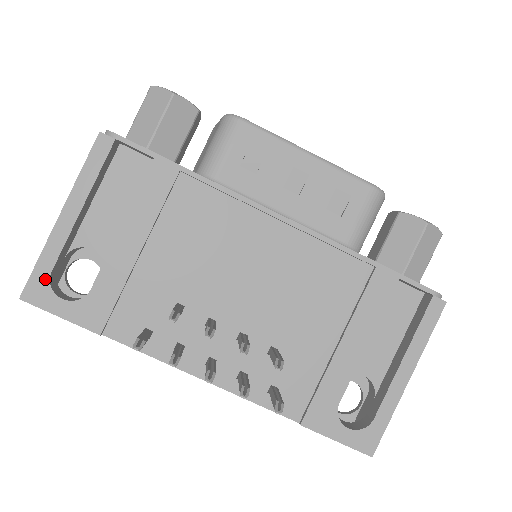
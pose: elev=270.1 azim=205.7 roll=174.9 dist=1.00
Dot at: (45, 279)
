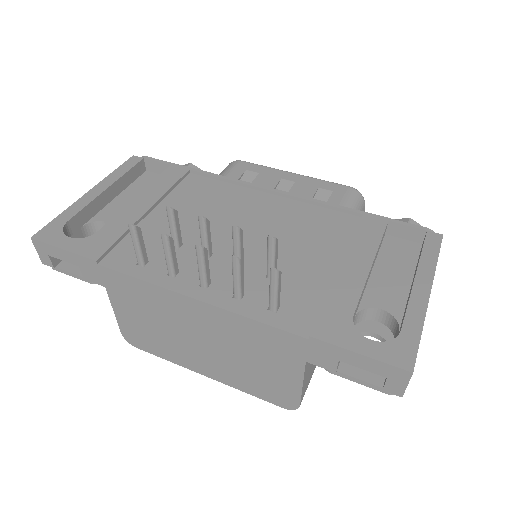
Dot at: (60, 226)
